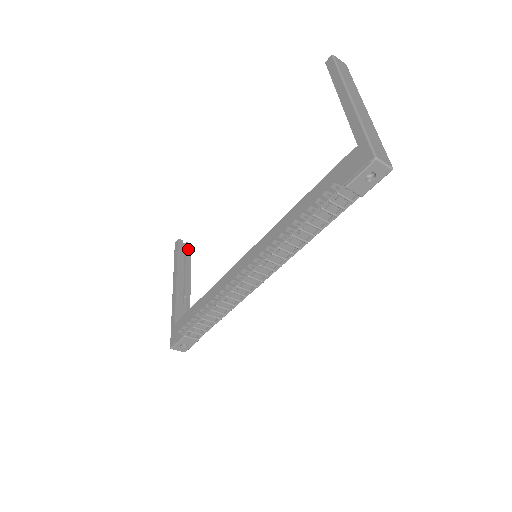
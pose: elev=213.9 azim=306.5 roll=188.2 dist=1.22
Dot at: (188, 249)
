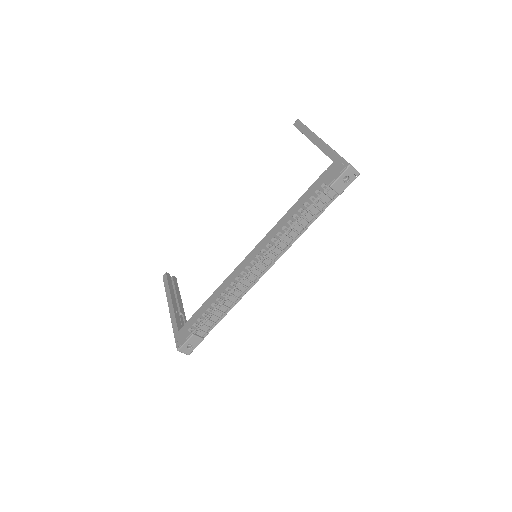
Dot at: (175, 281)
